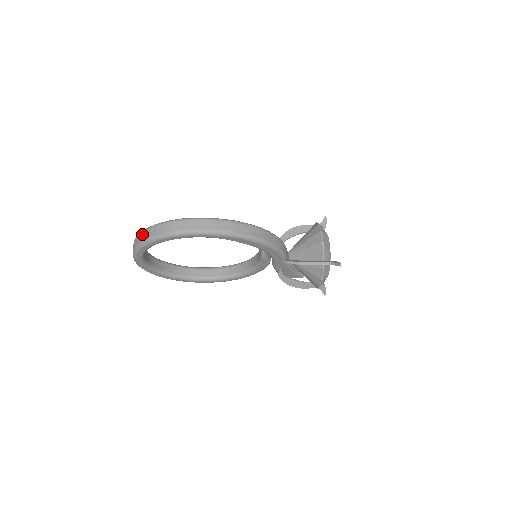
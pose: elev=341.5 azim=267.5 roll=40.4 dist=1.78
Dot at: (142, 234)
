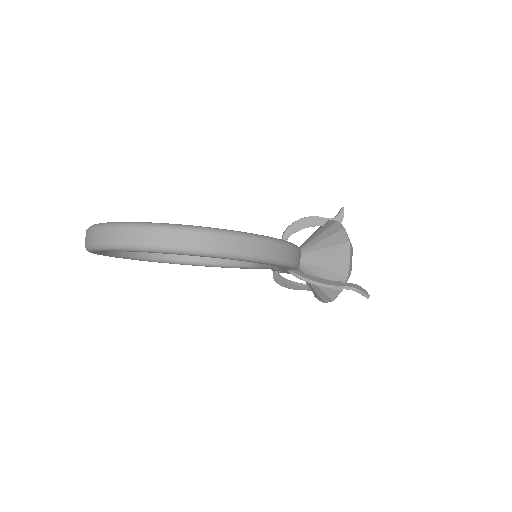
Dot at: (113, 231)
